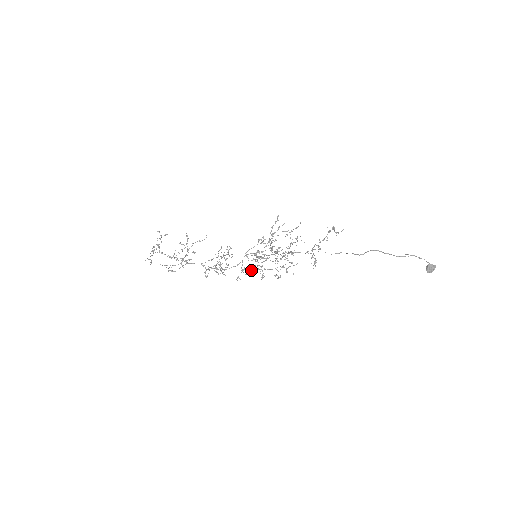
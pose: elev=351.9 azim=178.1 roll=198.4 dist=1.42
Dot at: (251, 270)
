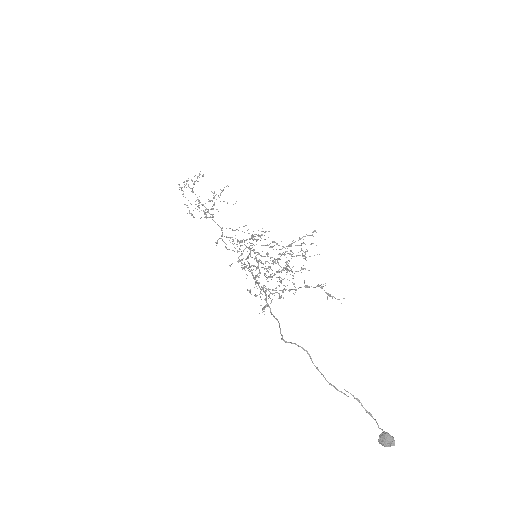
Dot at: (245, 267)
